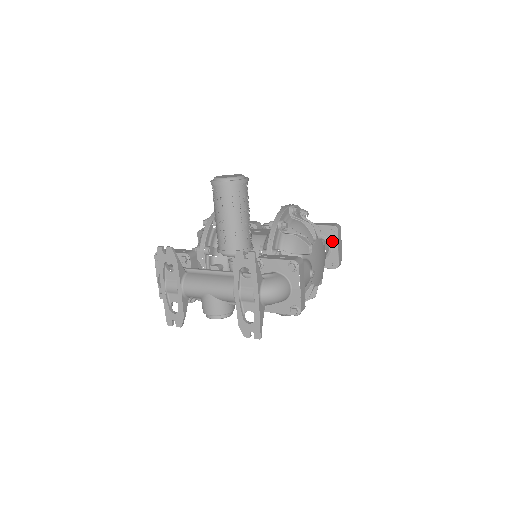
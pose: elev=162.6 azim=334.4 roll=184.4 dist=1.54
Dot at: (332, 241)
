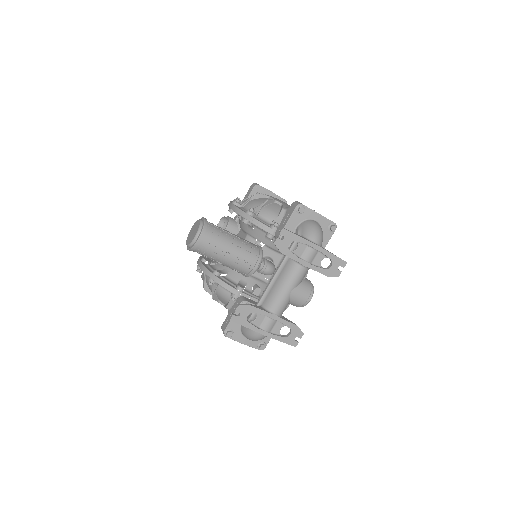
Dot at: occluded
